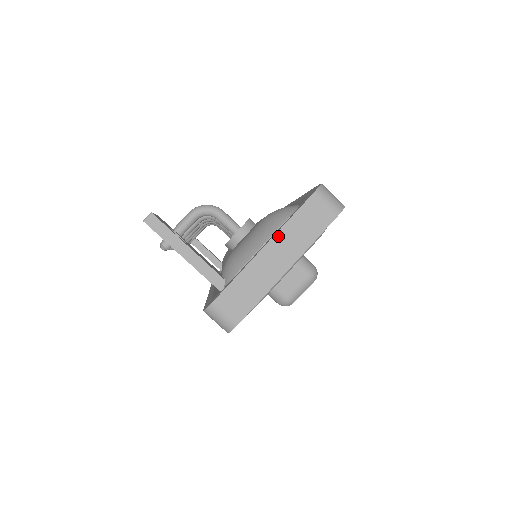
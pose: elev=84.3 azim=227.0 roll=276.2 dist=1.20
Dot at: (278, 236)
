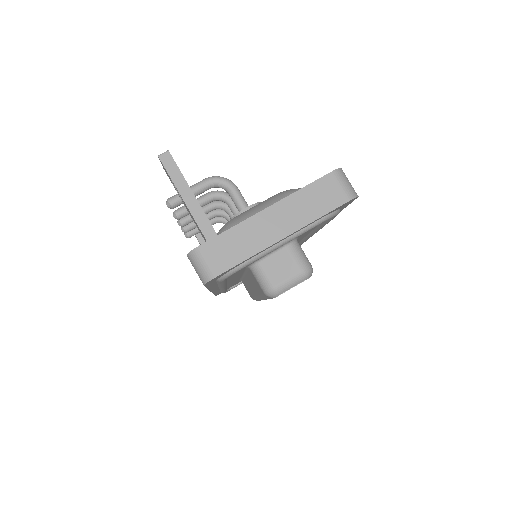
Dot at: (284, 202)
